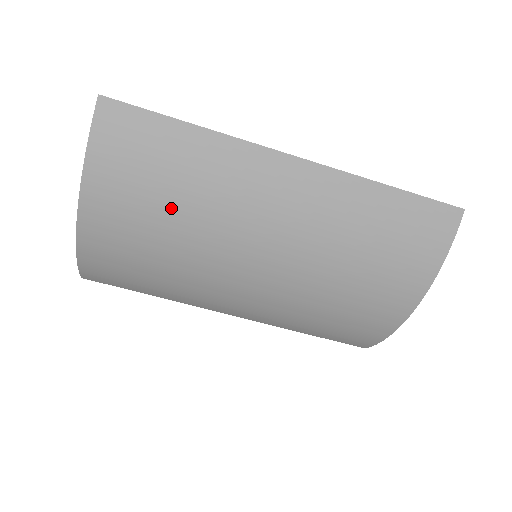
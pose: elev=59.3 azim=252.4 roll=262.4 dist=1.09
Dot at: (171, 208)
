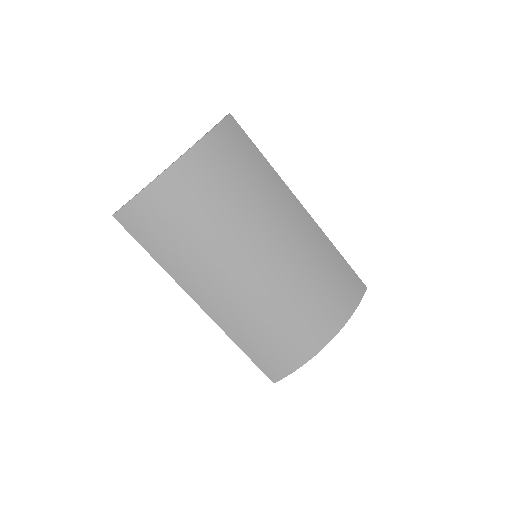
Dot at: (236, 190)
